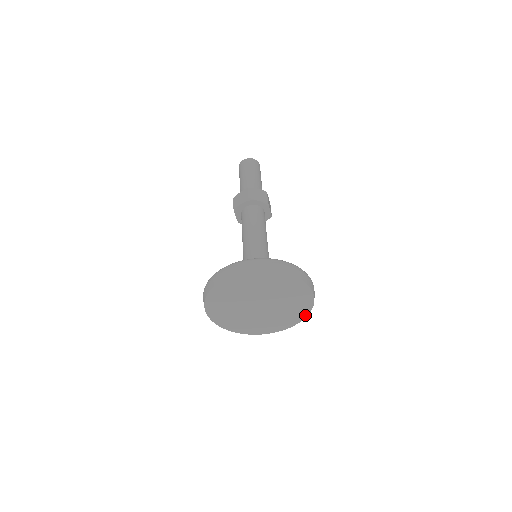
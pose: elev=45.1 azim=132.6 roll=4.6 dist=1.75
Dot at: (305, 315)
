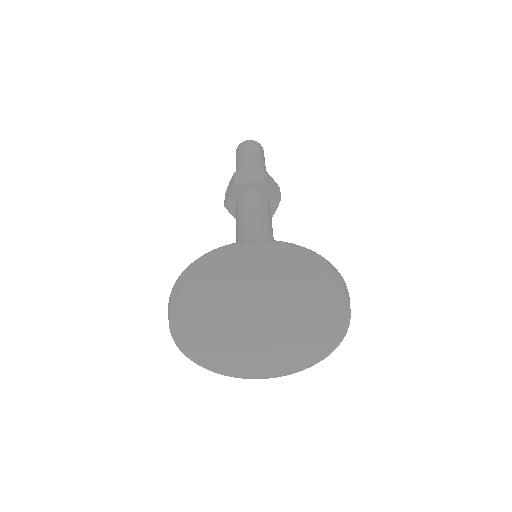
Dot at: (299, 368)
